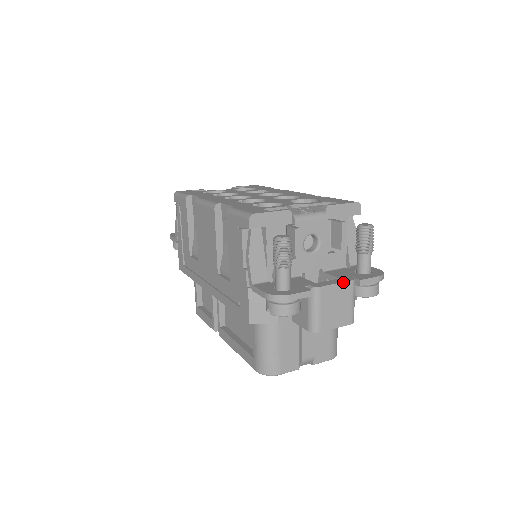
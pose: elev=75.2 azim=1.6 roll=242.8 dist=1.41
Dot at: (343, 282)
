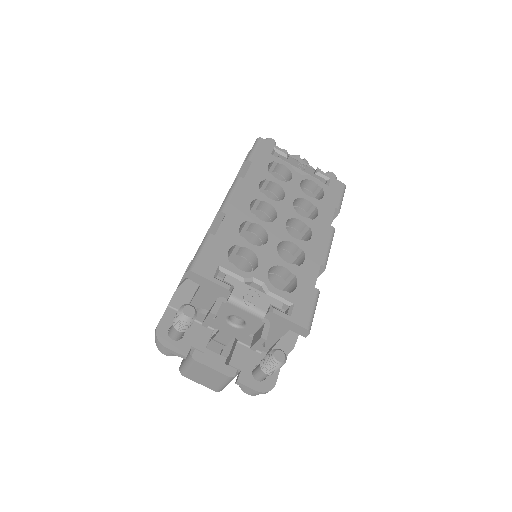
Dot at: (219, 372)
